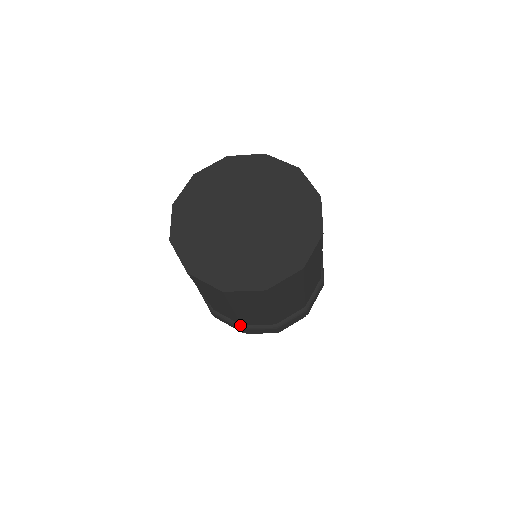
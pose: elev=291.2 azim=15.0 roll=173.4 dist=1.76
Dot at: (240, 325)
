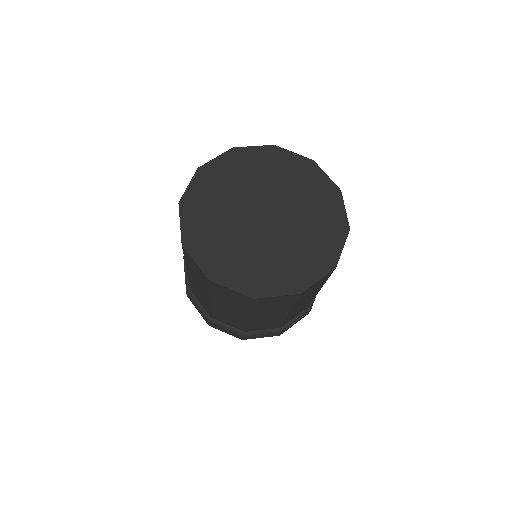
Dot at: (279, 329)
